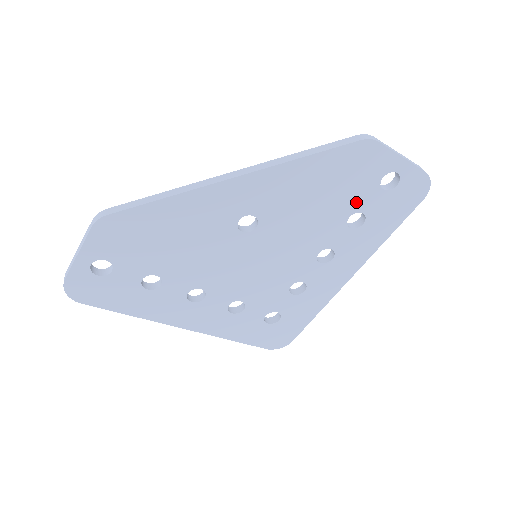
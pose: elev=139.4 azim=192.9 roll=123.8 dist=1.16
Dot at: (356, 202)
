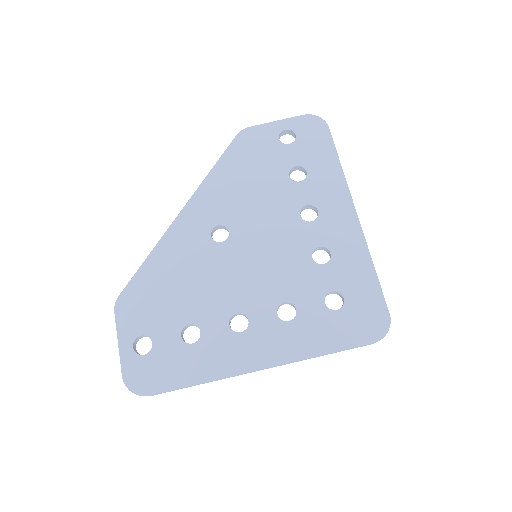
Dot at: (281, 164)
